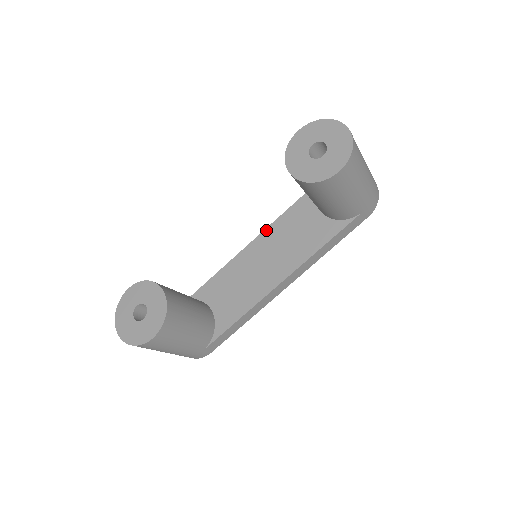
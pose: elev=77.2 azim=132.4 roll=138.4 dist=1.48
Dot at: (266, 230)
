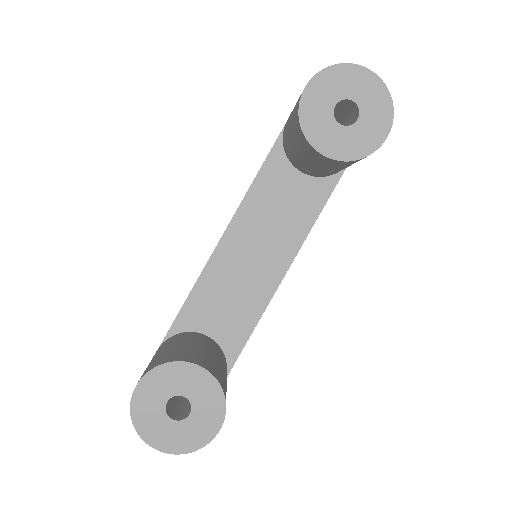
Dot at: (237, 214)
